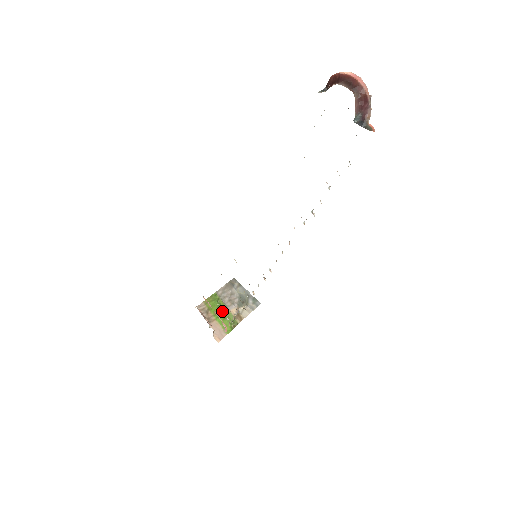
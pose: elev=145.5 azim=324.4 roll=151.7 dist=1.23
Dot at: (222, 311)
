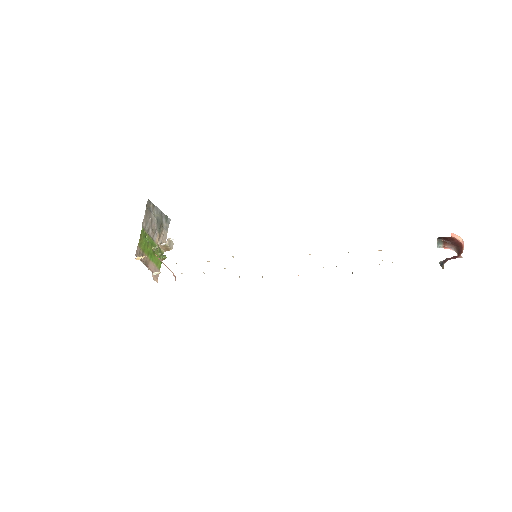
Dot at: (151, 247)
